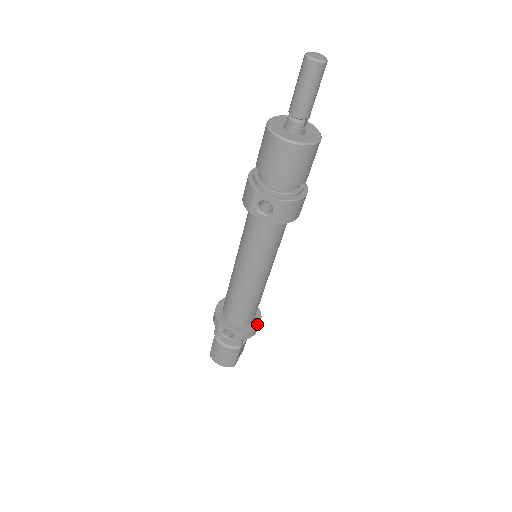
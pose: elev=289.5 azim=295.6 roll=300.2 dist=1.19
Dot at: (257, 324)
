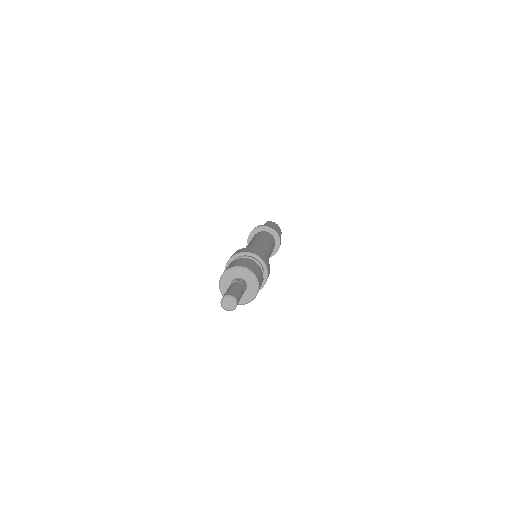
Dot at: (274, 254)
